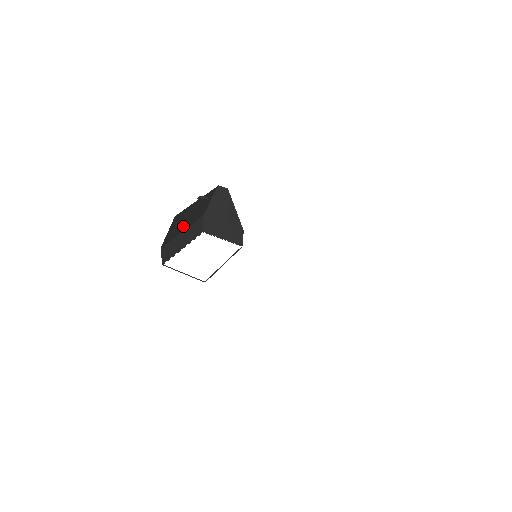
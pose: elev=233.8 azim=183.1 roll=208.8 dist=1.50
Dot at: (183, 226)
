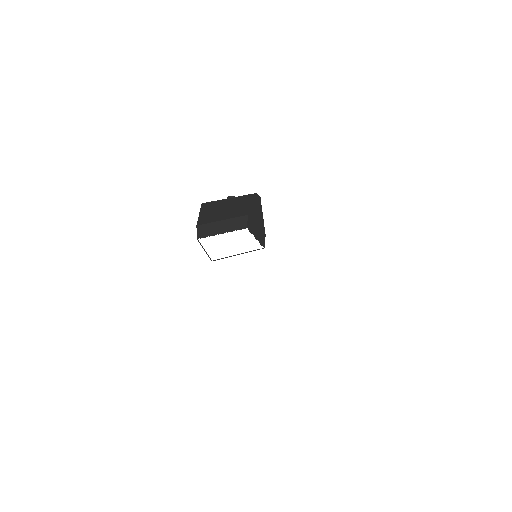
Dot at: (221, 216)
